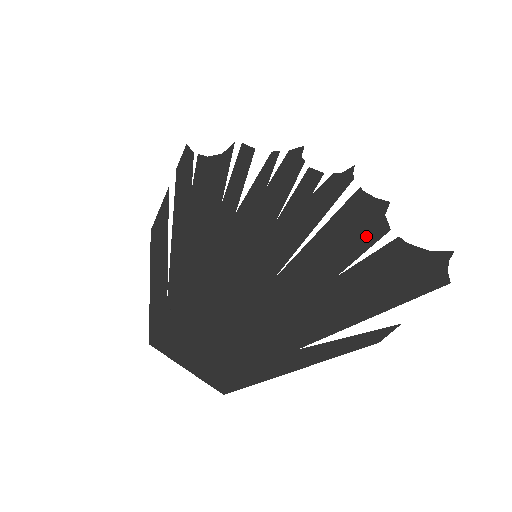
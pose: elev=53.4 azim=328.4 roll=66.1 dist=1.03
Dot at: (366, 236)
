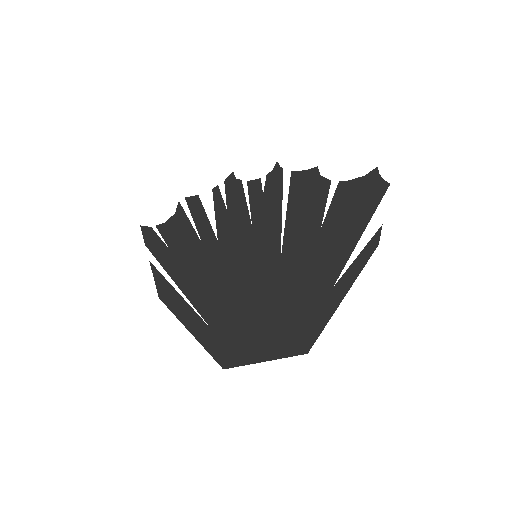
Dot at: (319, 194)
